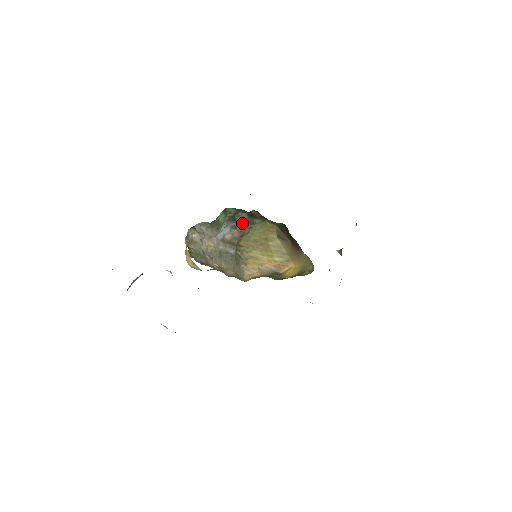
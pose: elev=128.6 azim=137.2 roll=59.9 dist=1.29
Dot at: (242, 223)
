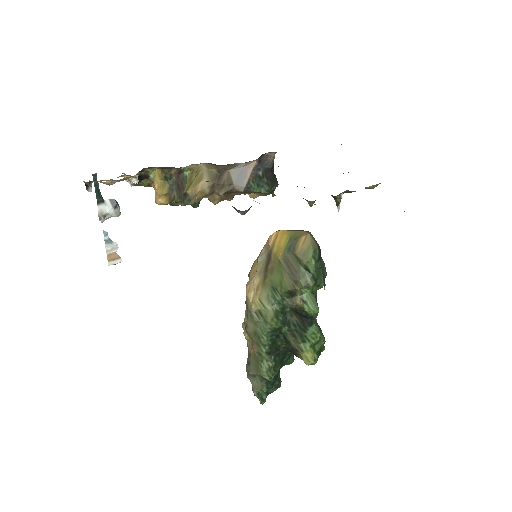
Dot at: occluded
